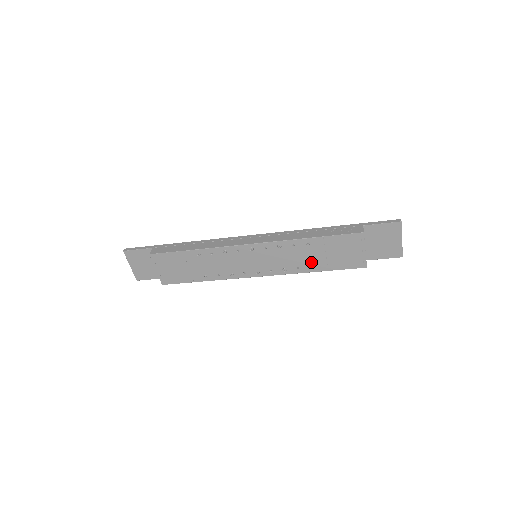
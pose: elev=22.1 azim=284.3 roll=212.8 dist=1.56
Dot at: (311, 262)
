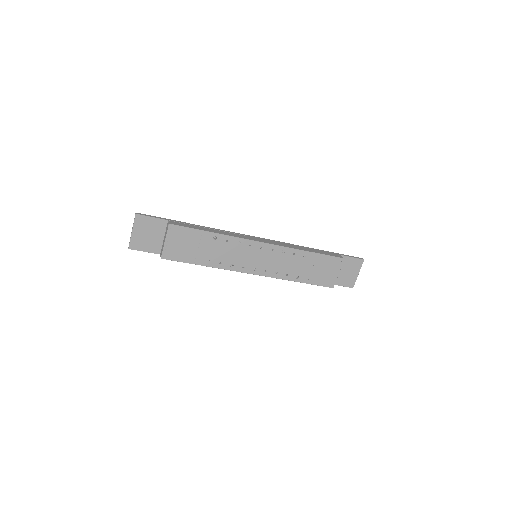
Dot at: (299, 272)
